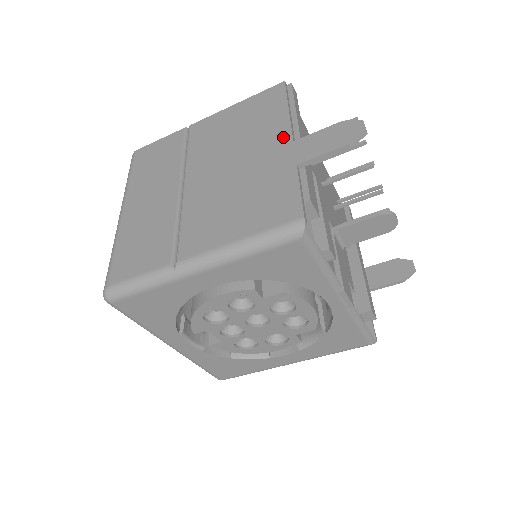
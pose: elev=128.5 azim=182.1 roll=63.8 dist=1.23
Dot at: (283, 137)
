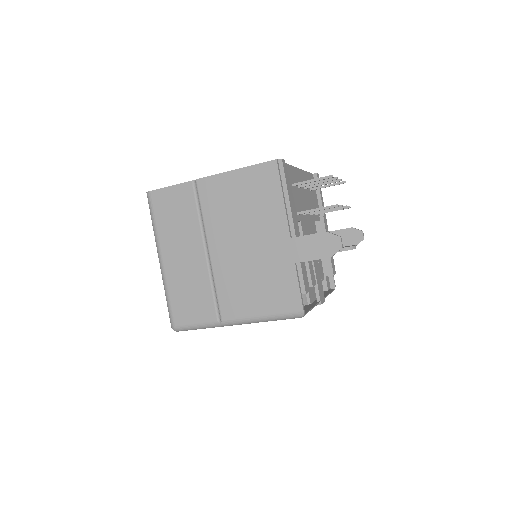
Dot at: (282, 231)
